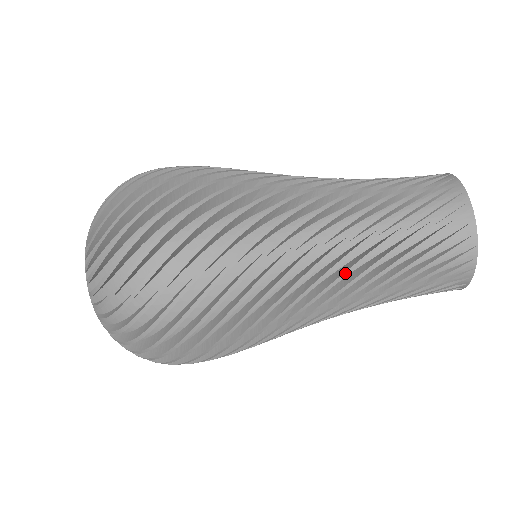
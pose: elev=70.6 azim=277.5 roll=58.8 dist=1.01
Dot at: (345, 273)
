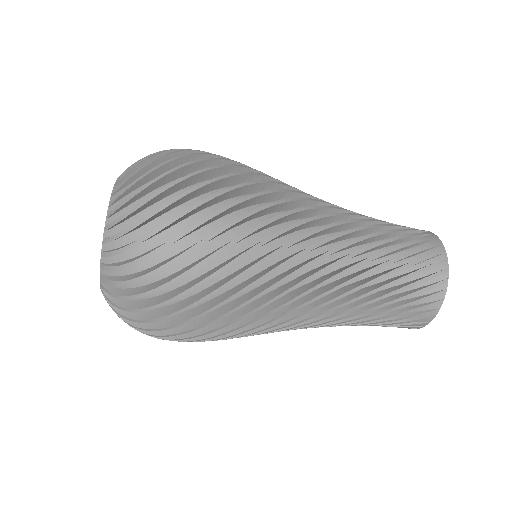
Dot at: (347, 269)
